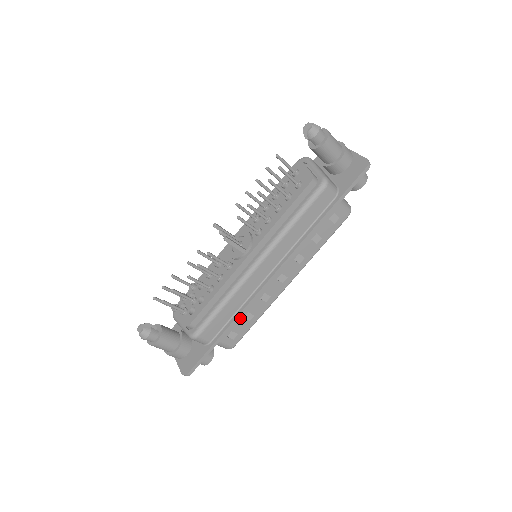
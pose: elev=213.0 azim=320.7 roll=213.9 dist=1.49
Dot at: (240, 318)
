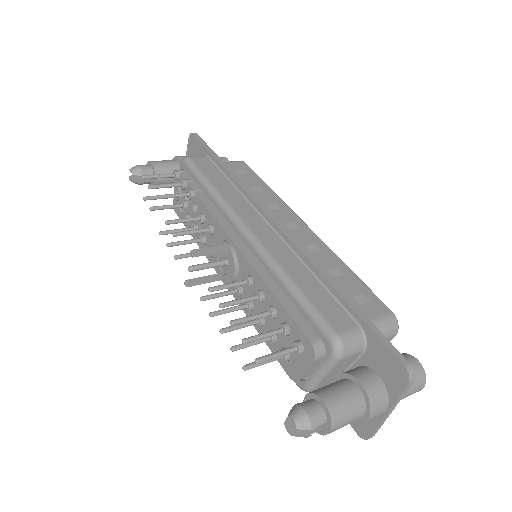
Dot at: occluded
